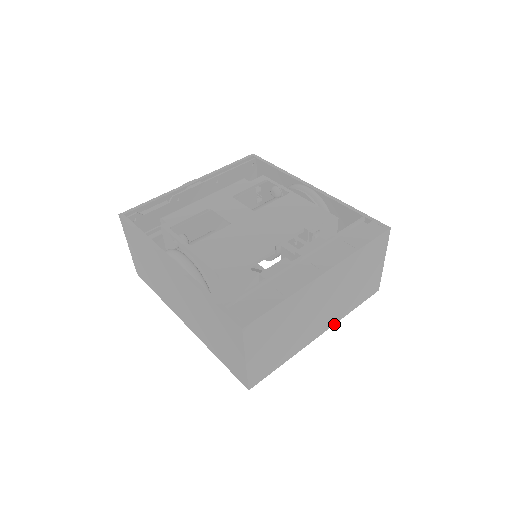
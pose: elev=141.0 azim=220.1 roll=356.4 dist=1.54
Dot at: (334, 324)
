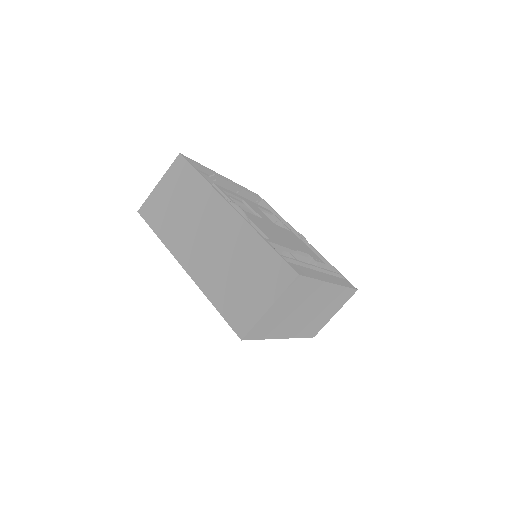
Dot at: occluded
